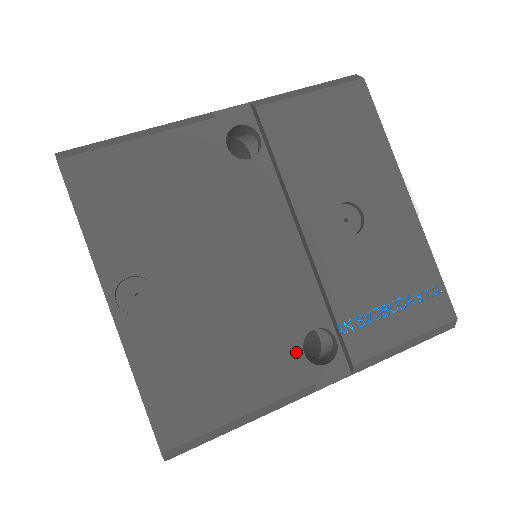
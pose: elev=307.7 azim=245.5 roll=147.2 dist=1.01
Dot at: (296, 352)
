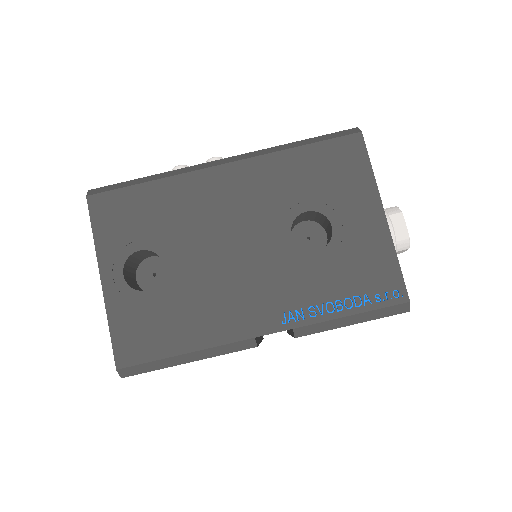
Dot at: occluded
